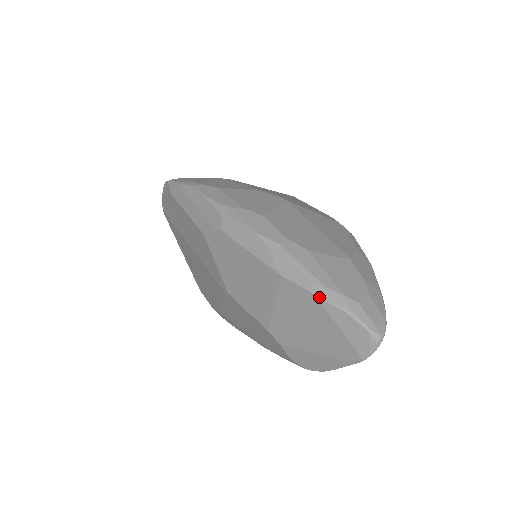
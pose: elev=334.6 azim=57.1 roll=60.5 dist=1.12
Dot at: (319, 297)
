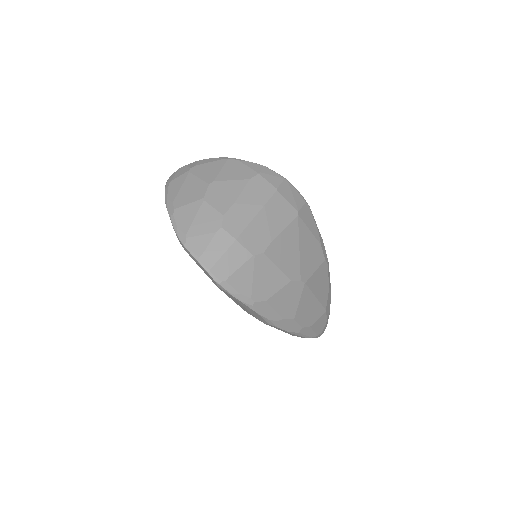
Dot at: occluded
